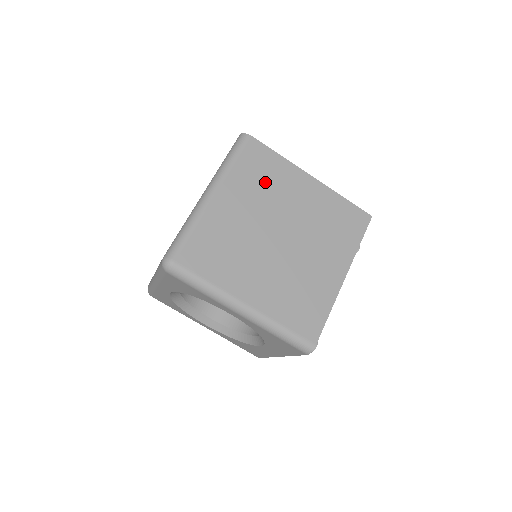
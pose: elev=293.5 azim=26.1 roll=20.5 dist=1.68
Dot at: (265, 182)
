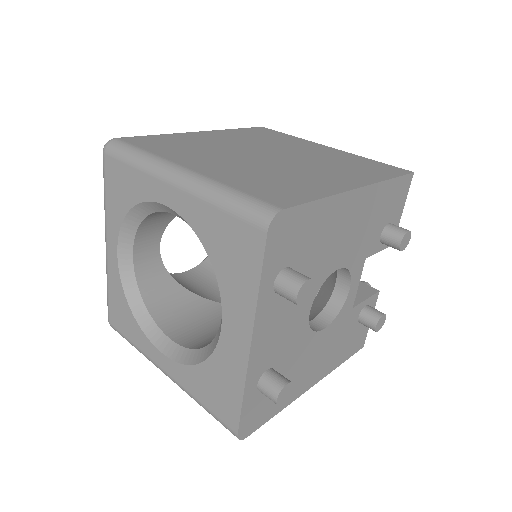
Dot at: (265, 138)
